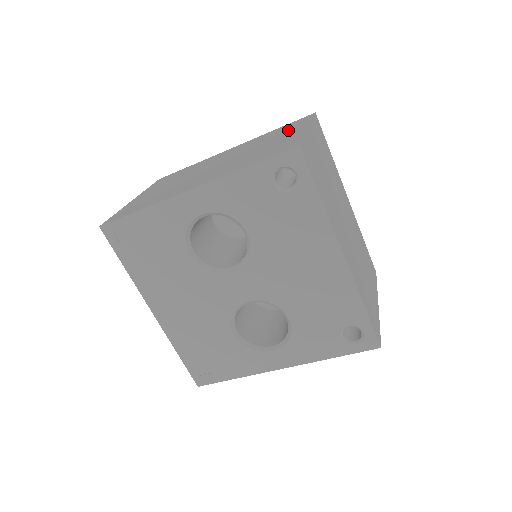
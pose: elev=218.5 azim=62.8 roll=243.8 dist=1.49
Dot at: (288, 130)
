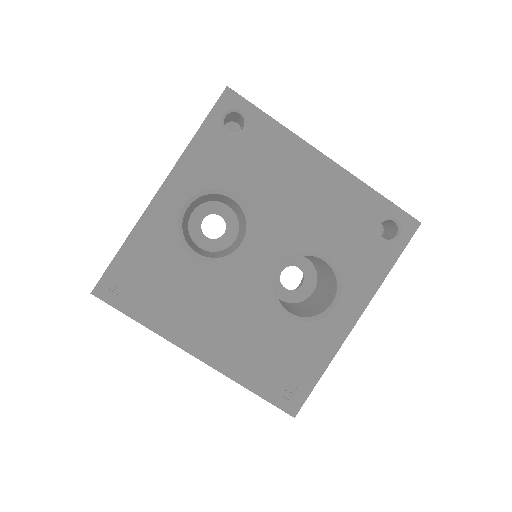
Dot at: occluded
